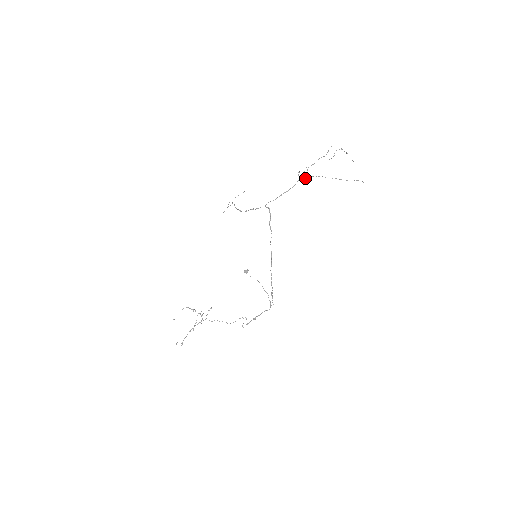
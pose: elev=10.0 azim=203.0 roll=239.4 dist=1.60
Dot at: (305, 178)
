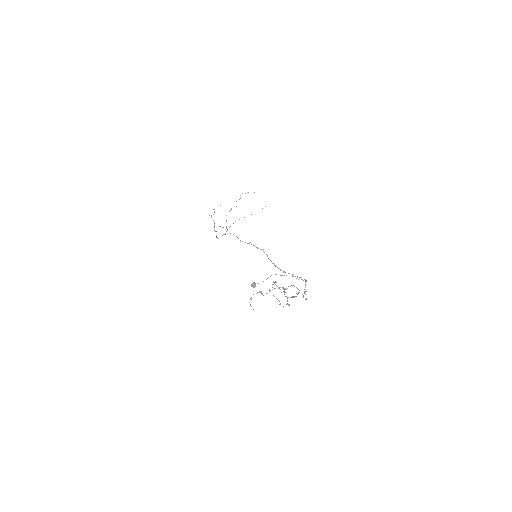
Dot at: occluded
